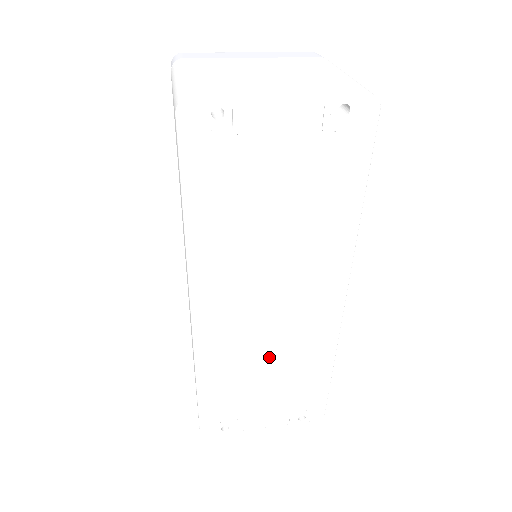
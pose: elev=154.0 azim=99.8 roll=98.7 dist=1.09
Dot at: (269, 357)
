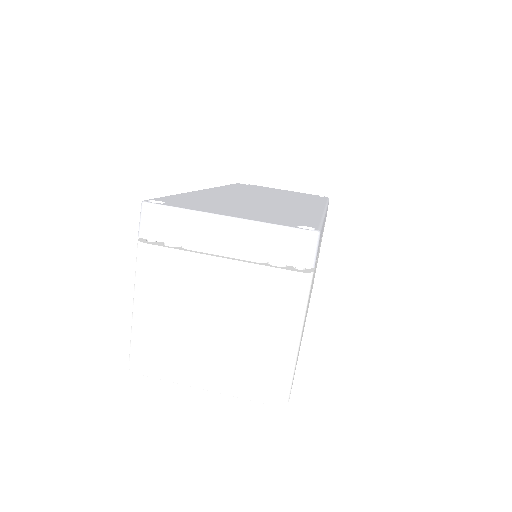
Dot at: occluded
